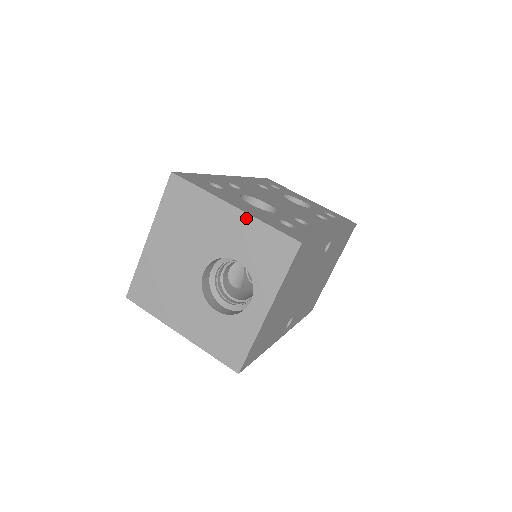
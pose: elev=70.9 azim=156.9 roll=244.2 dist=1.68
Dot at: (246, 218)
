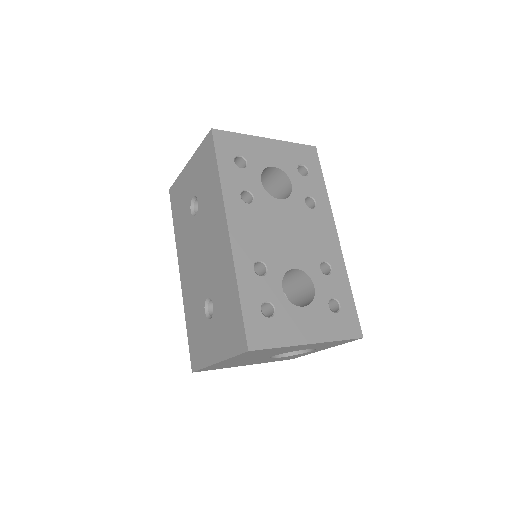
Dot at: occluded
